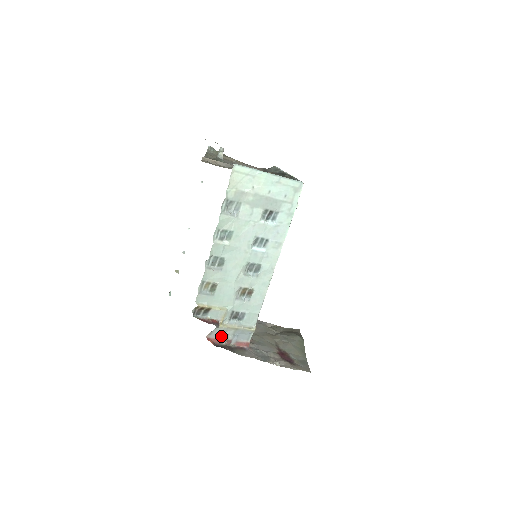
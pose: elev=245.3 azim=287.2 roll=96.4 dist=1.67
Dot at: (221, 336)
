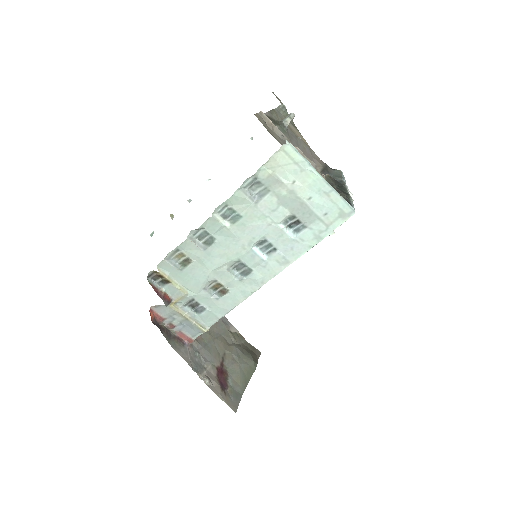
Dot at: (166, 316)
